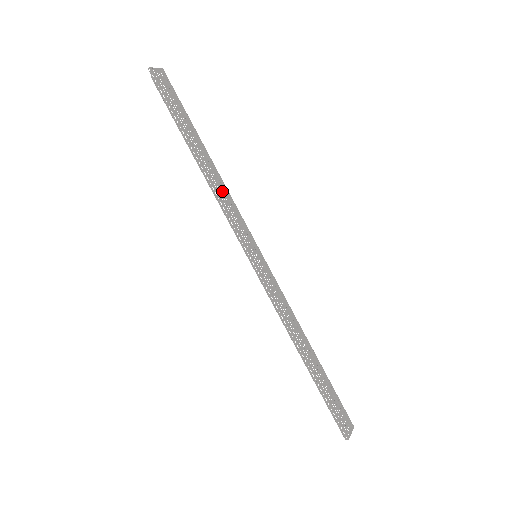
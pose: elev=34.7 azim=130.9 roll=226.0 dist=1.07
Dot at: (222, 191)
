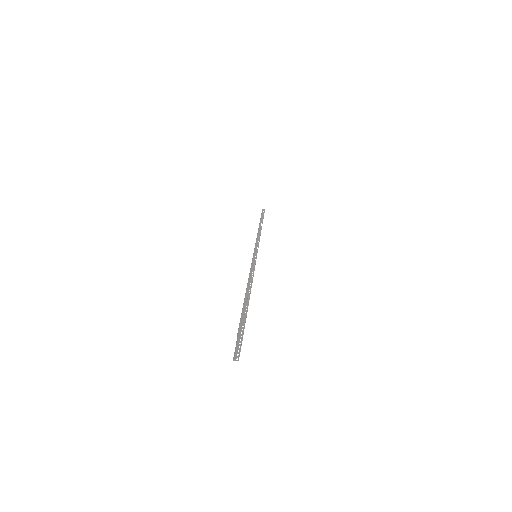
Dot at: occluded
